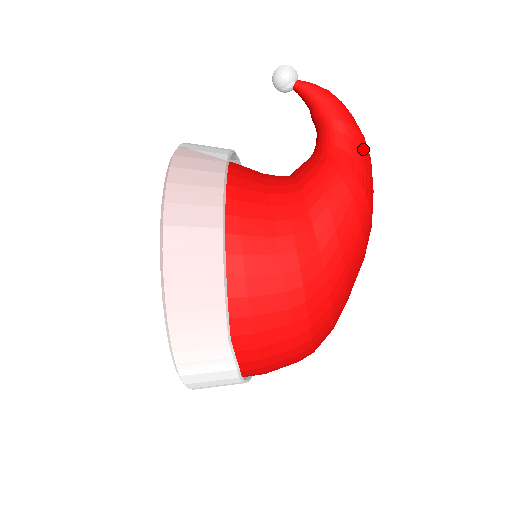
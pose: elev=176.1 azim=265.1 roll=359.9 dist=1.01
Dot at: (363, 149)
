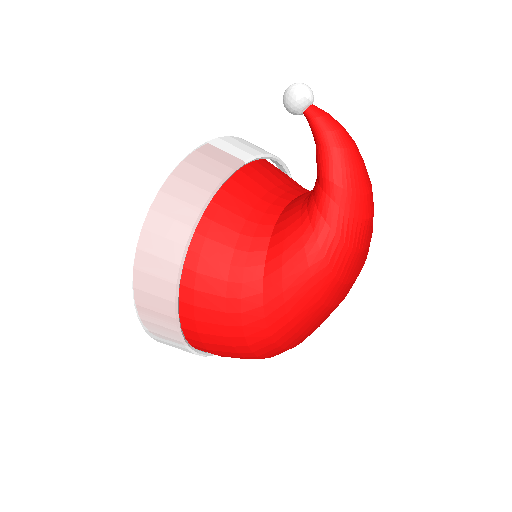
Dot at: (352, 217)
